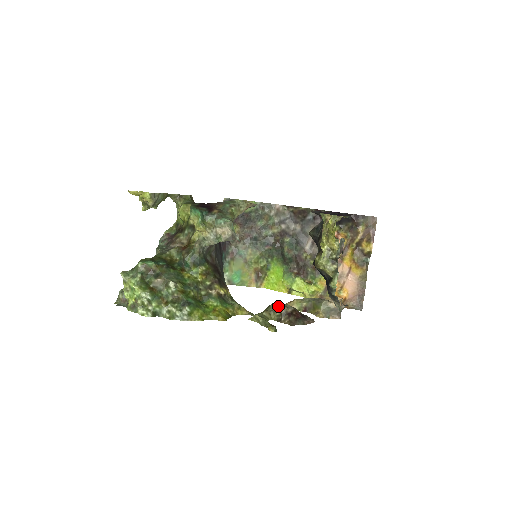
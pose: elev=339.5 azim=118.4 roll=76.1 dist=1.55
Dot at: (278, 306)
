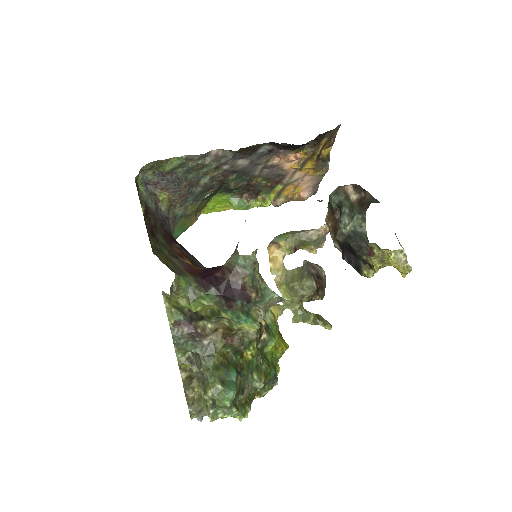
Dot at: (307, 293)
